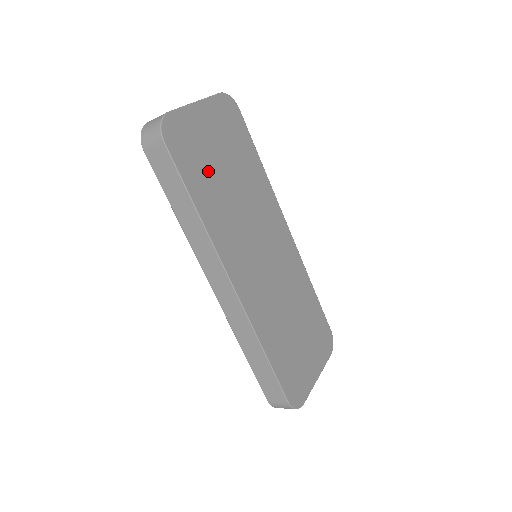
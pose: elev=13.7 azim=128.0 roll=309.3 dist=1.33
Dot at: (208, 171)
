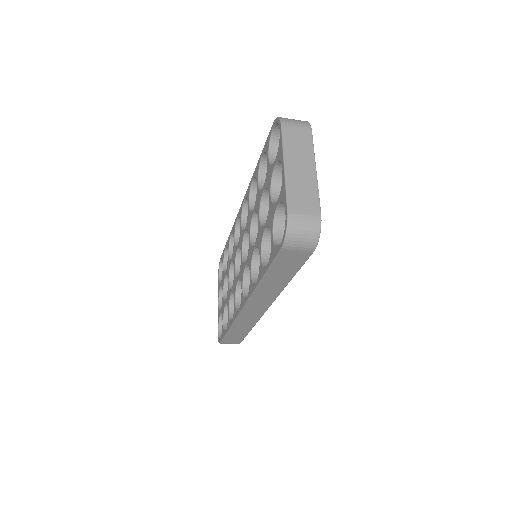
Dot at: occluded
